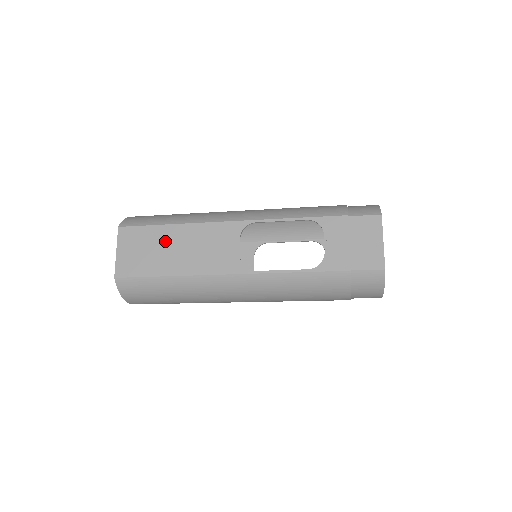
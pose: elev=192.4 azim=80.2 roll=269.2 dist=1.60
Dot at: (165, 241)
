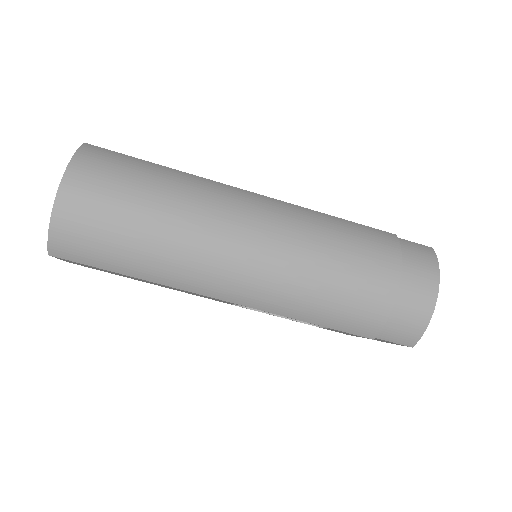
Dot at: occluded
